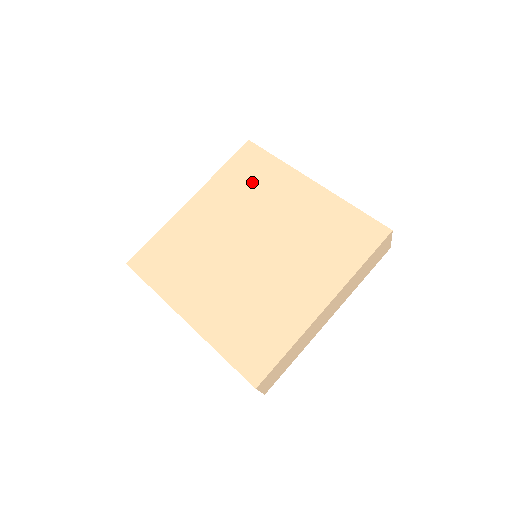
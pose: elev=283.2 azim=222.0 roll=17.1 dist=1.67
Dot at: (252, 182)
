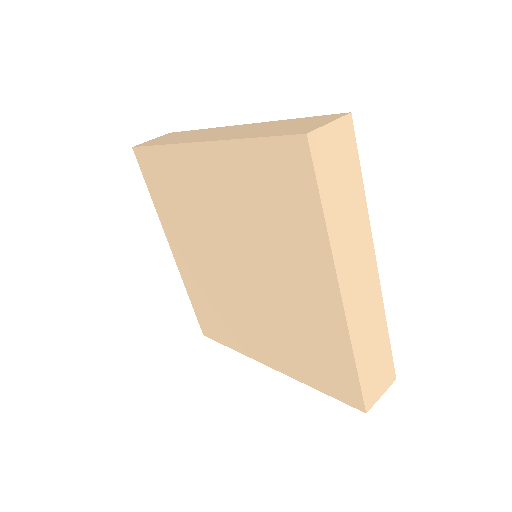
Dot at: (175, 194)
